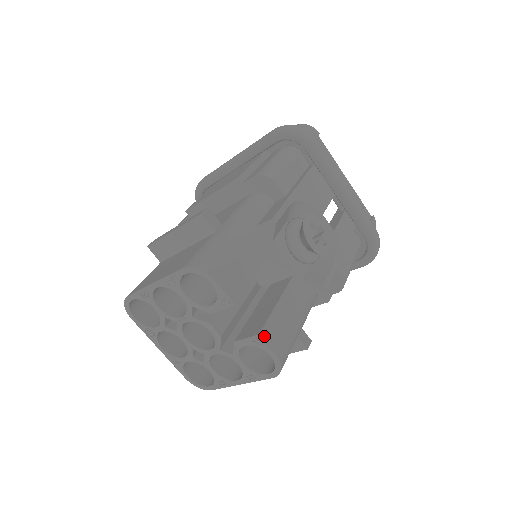
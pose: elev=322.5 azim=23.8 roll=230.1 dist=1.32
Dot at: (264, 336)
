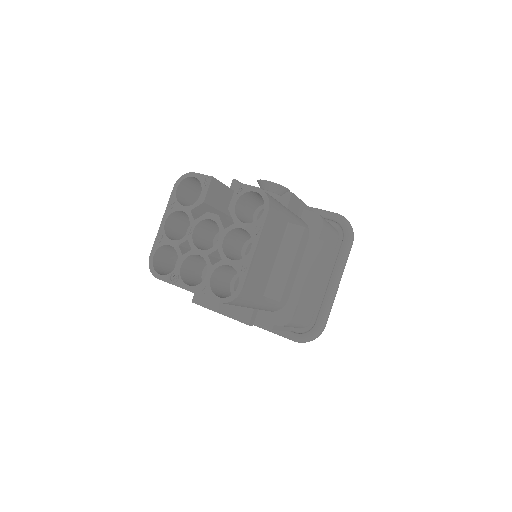
Dot at: (243, 184)
